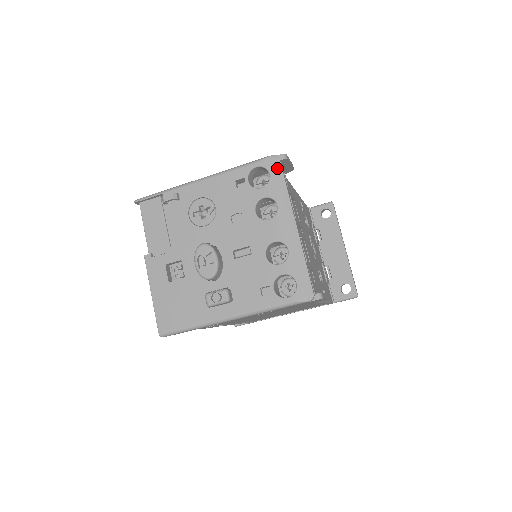
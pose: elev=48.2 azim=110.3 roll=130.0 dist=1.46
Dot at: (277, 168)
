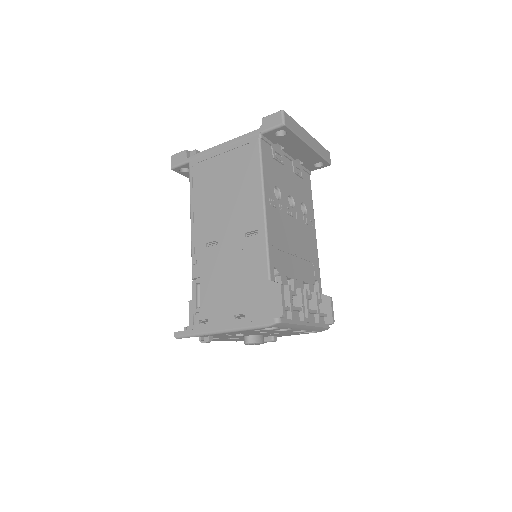
Dot at: (282, 325)
